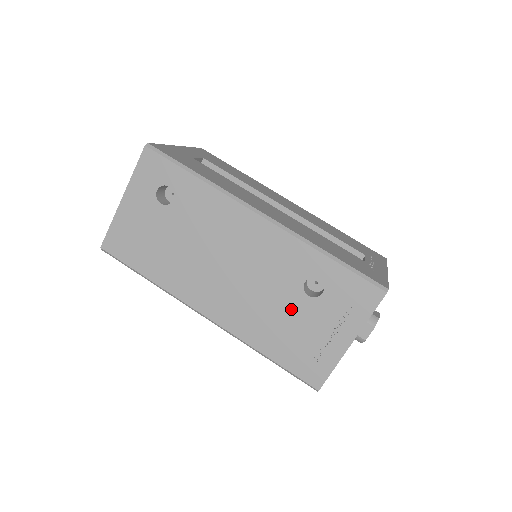
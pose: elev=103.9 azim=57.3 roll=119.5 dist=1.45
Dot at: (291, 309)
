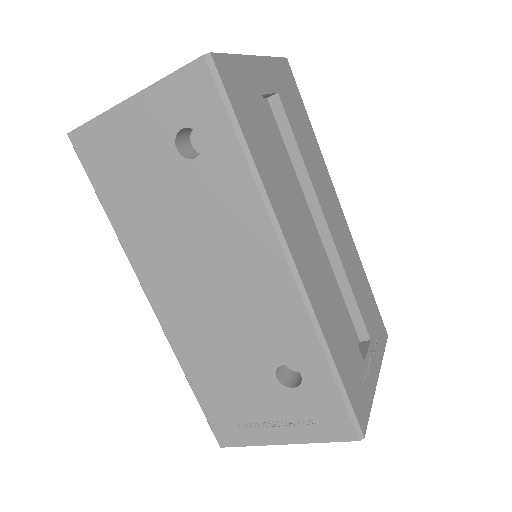
Dot at: (248, 373)
